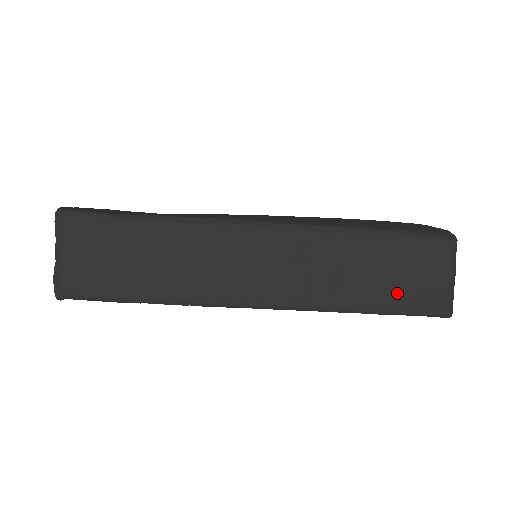
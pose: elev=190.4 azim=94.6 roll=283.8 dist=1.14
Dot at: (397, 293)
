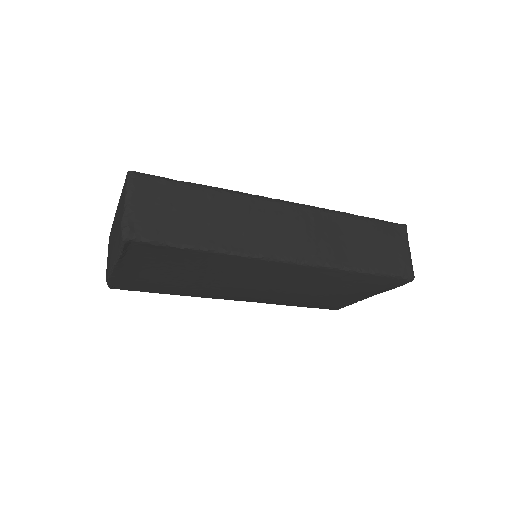
Dot at: (377, 258)
